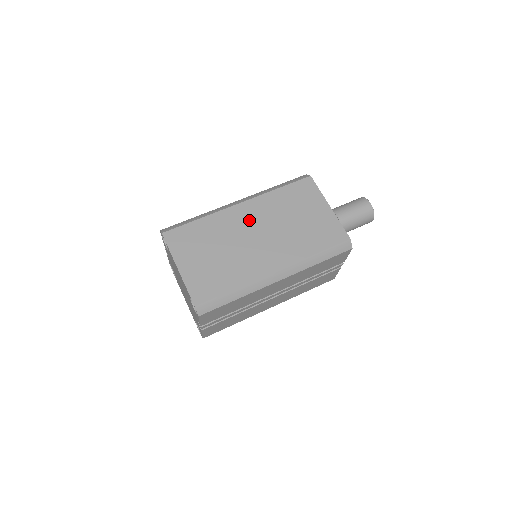
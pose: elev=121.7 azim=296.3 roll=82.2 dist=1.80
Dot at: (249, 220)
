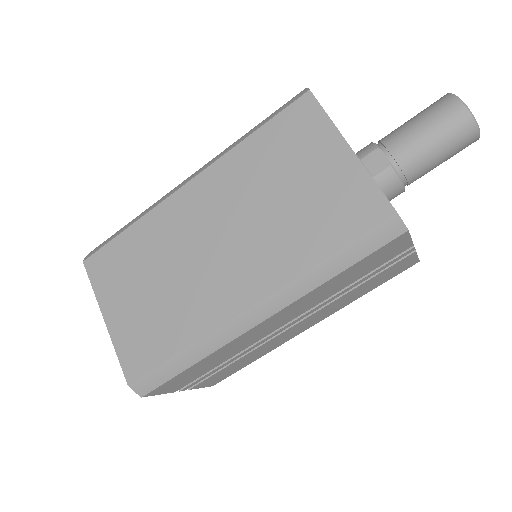
Dot at: (203, 212)
